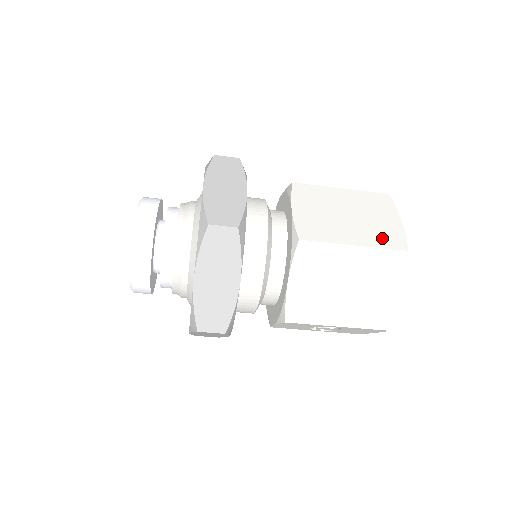
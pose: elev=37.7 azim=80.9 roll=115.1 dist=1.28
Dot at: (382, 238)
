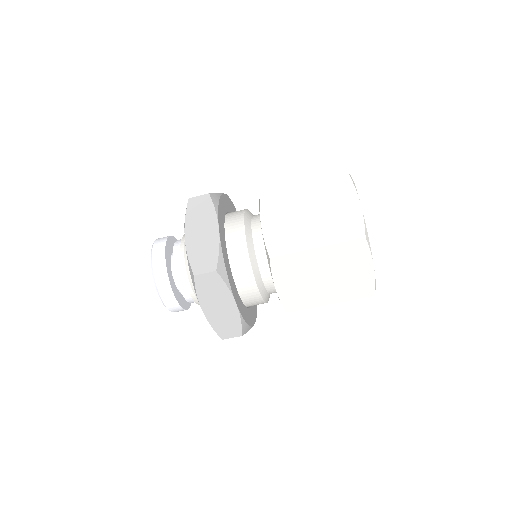
Dot at: (341, 231)
